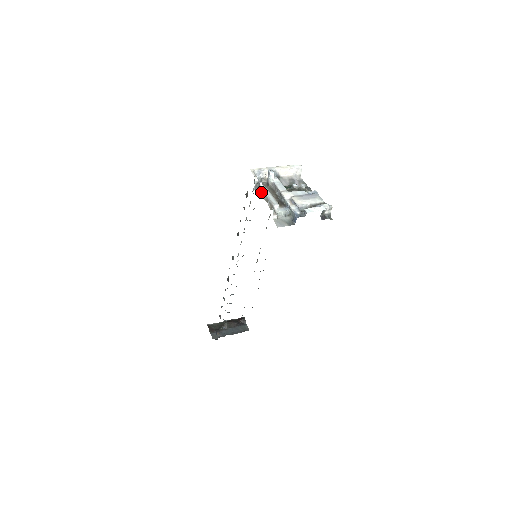
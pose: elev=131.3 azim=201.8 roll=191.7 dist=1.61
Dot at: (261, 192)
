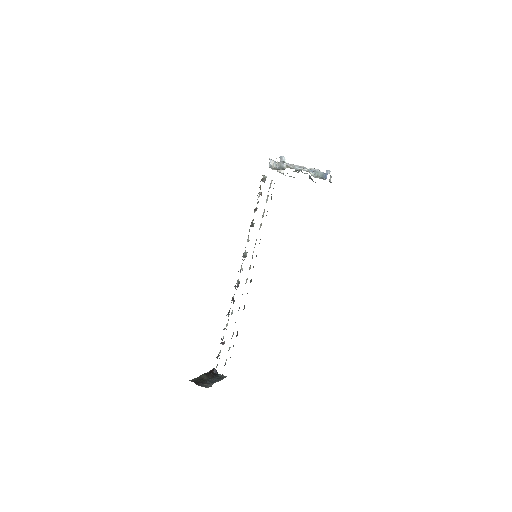
Dot at: (285, 168)
